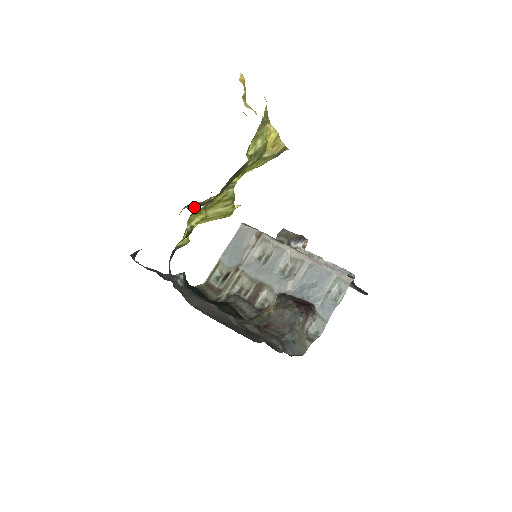
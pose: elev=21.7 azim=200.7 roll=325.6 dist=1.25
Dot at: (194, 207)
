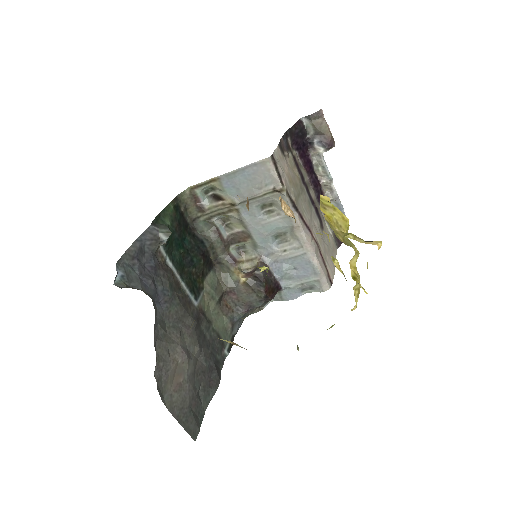
Dot at: occluded
